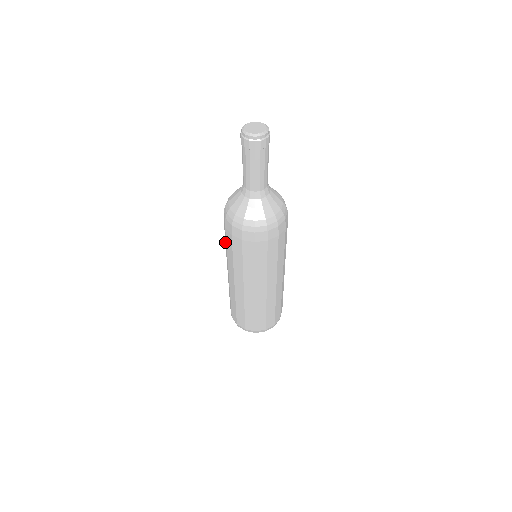
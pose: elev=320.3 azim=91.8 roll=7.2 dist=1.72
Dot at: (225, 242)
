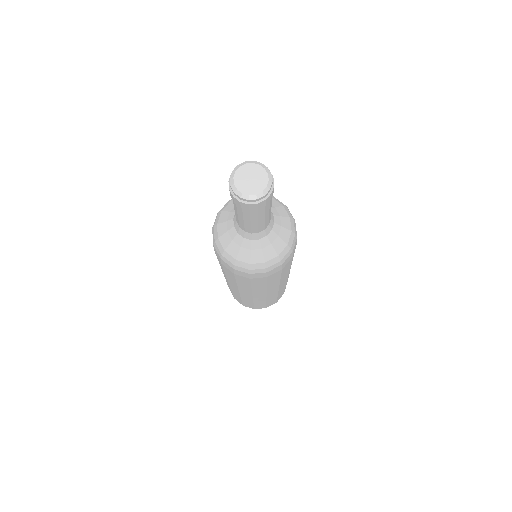
Dot at: occluded
